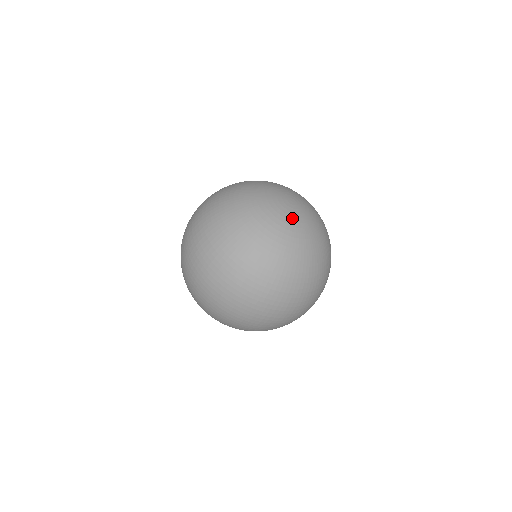
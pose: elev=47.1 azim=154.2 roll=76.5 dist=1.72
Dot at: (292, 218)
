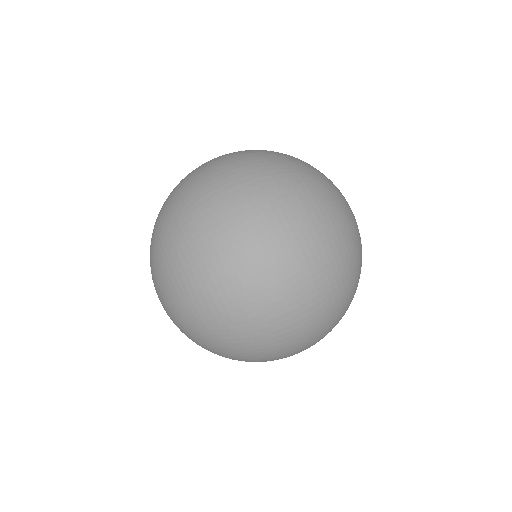
Dot at: occluded
